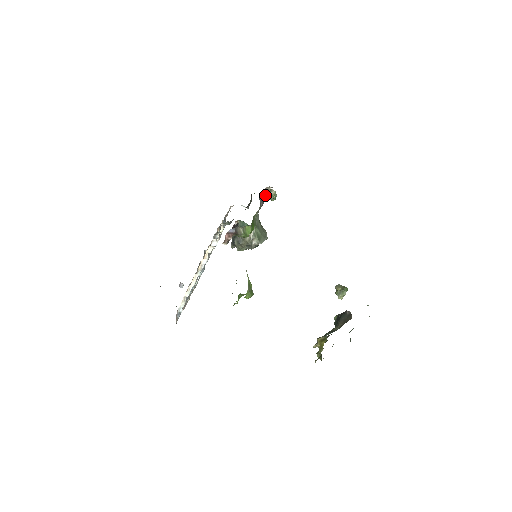
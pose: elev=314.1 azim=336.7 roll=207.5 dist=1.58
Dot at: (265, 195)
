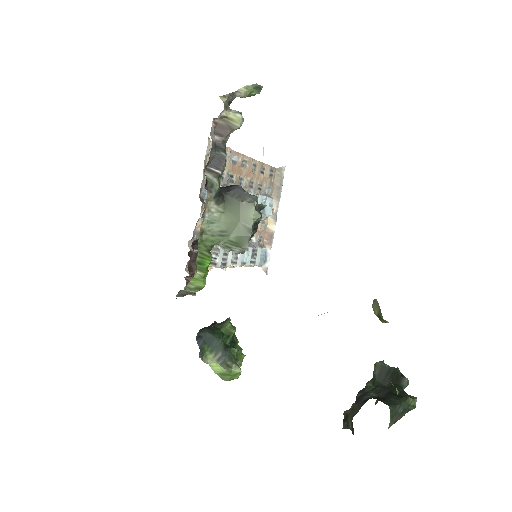
Dot at: (220, 137)
